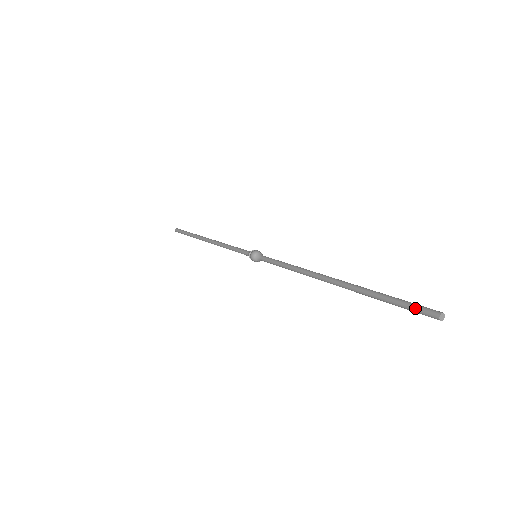
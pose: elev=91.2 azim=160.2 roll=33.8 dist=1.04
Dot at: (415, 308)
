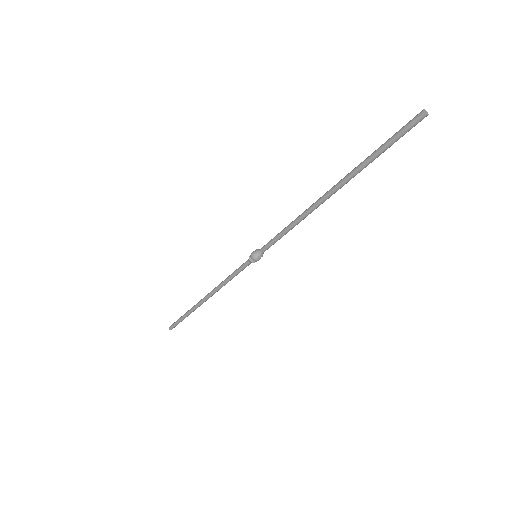
Dot at: (405, 130)
